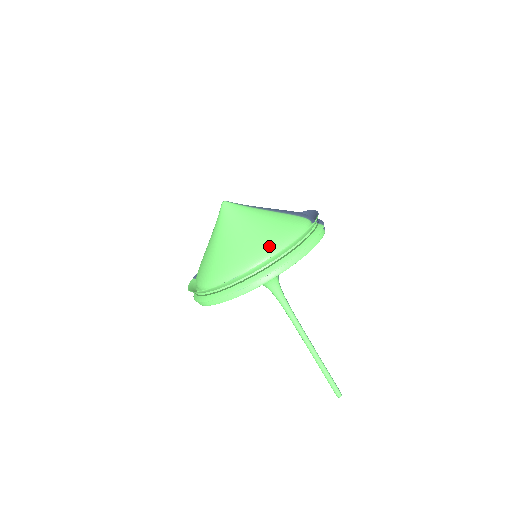
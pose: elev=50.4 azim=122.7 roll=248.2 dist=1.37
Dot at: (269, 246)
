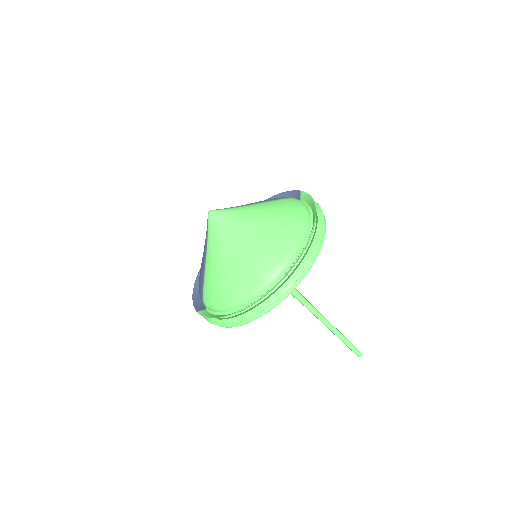
Dot at: (296, 228)
